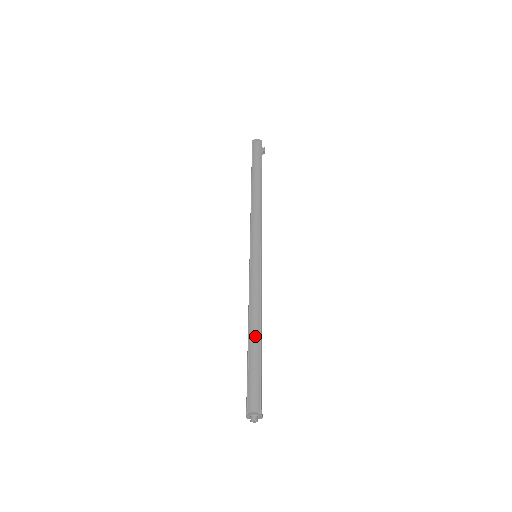
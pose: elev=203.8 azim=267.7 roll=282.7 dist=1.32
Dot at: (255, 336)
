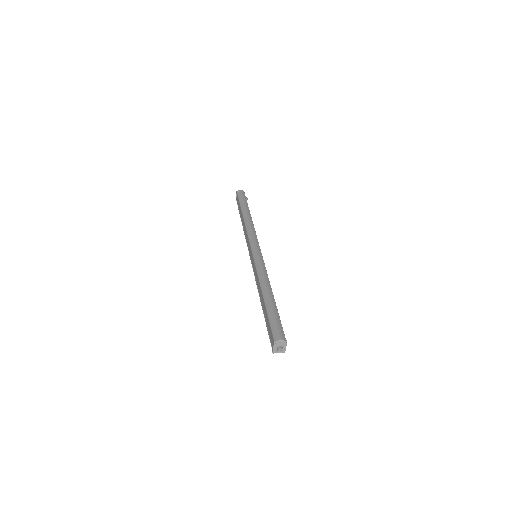
Dot at: (270, 297)
